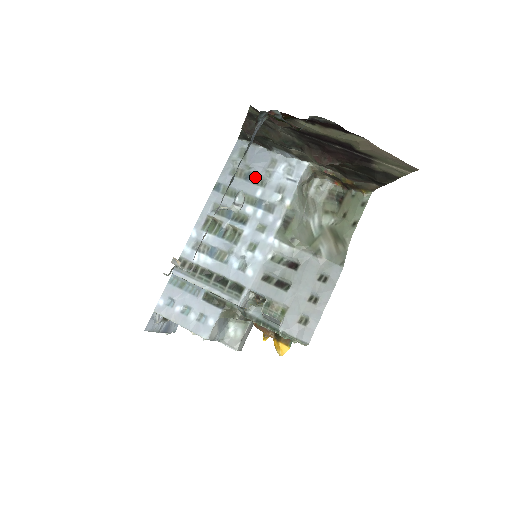
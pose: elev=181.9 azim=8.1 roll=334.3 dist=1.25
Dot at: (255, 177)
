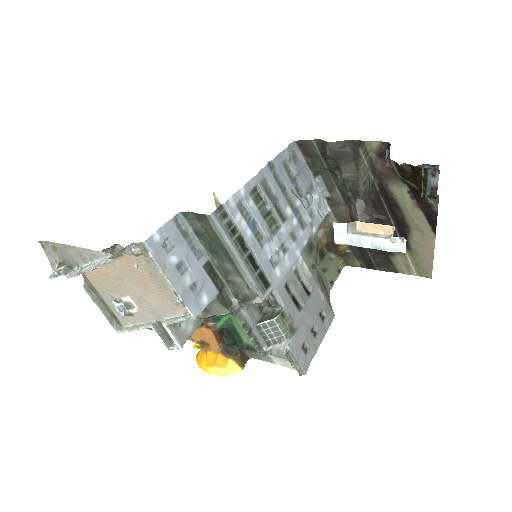
Dot at: (297, 186)
